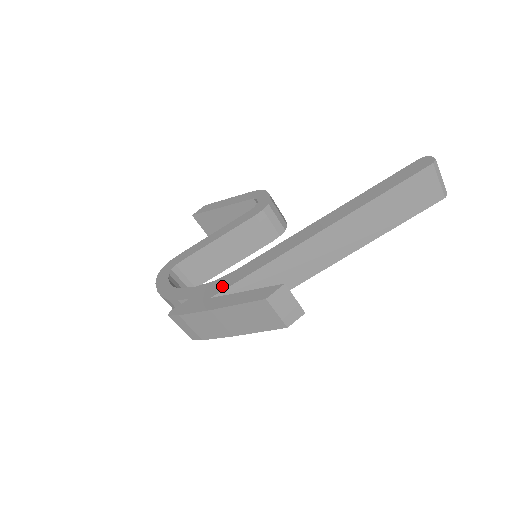
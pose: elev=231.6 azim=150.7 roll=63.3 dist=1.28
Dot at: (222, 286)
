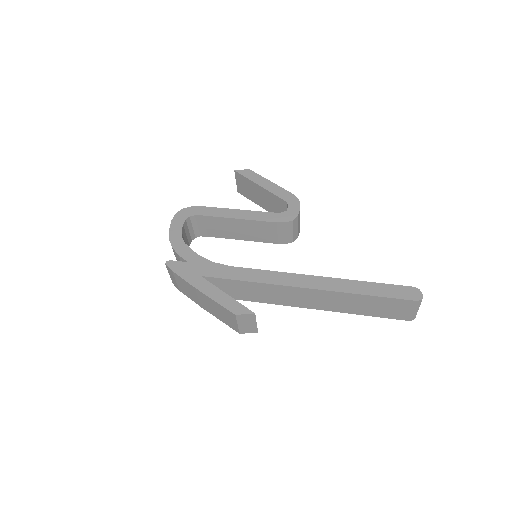
Dot at: (215, 273)
